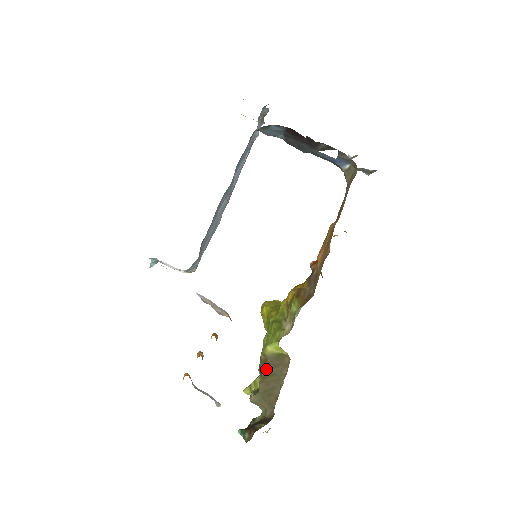
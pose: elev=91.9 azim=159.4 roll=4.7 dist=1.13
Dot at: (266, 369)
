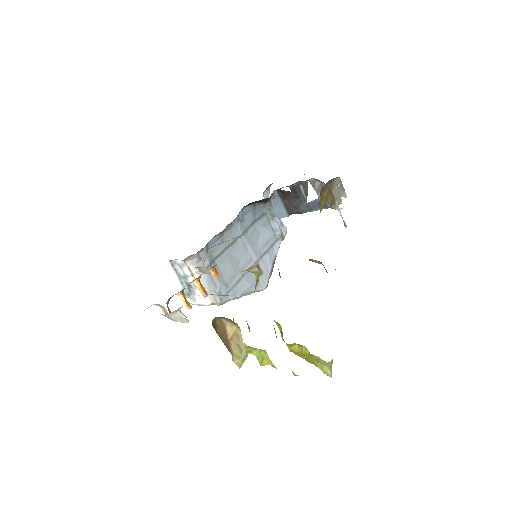
Dot at: occluded
